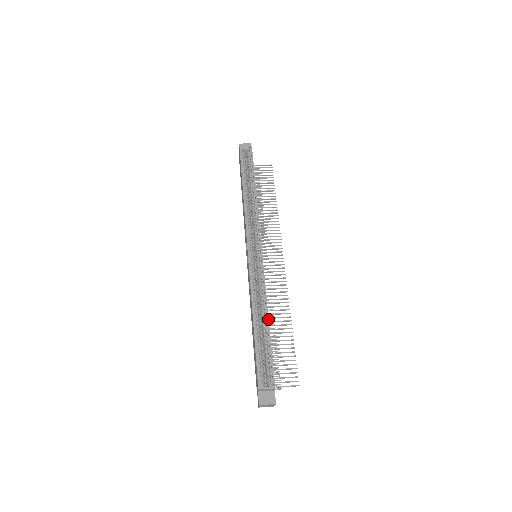
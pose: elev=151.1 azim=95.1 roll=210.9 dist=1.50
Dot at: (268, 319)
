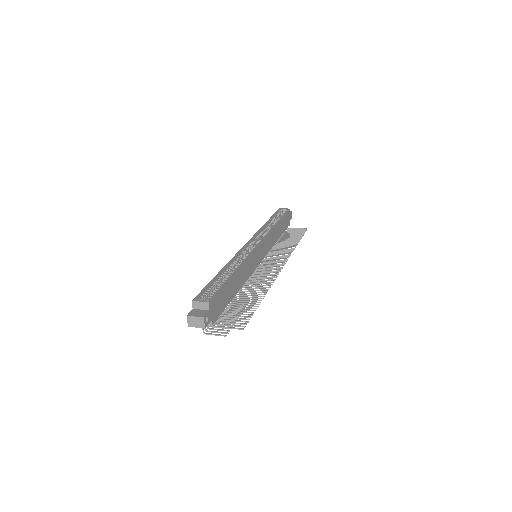
Dot at: (235, 271)
